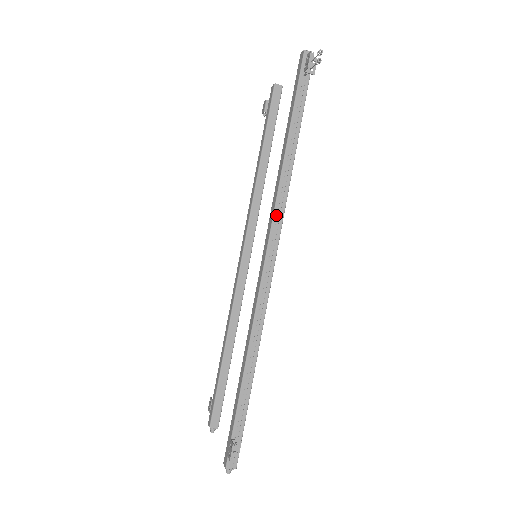
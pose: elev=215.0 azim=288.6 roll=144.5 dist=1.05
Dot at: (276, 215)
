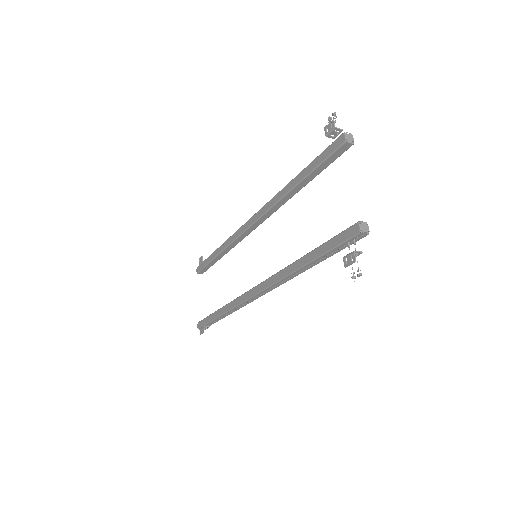
Dot at: (273, 286)
